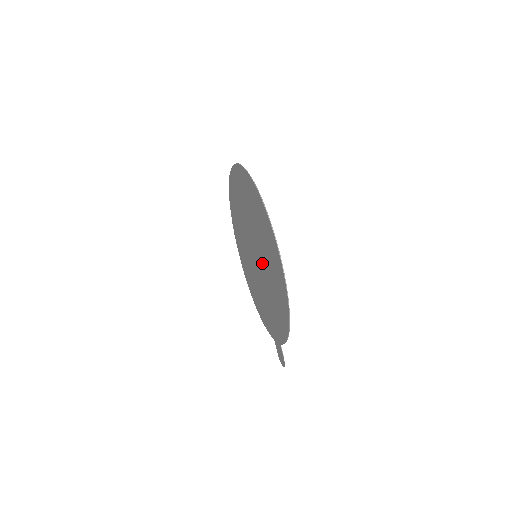
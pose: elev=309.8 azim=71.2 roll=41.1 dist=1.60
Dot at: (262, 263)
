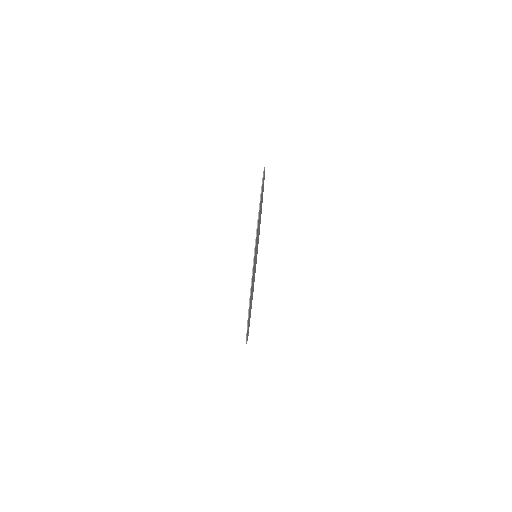
Dot at: occluded
